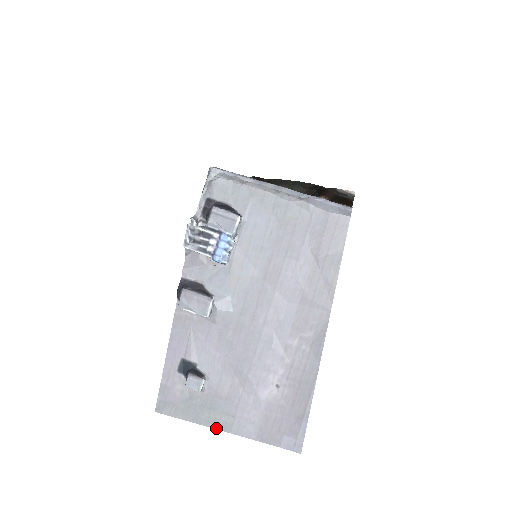
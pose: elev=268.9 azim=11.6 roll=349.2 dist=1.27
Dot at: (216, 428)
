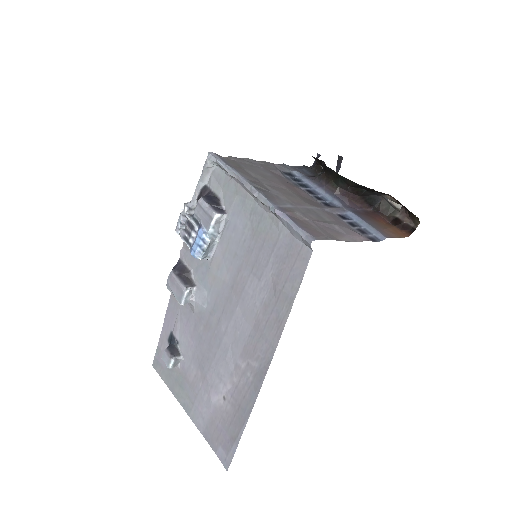
Dot at: (181, 405)
